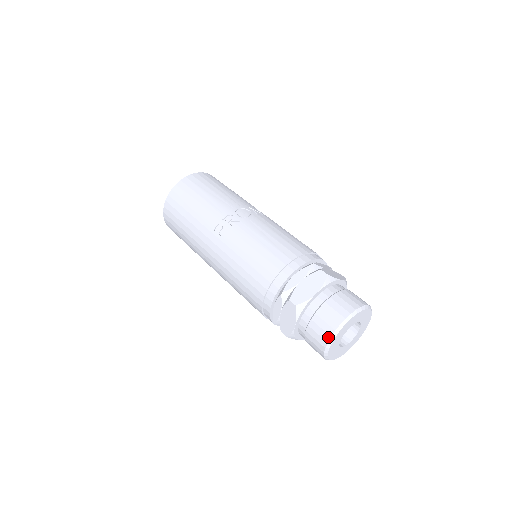
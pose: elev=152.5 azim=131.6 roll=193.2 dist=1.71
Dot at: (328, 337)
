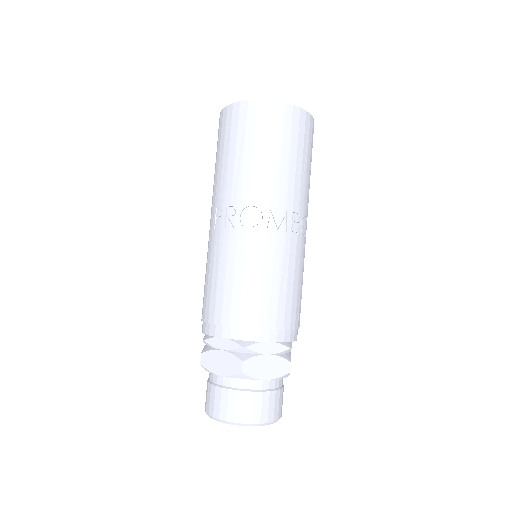
Dot at: (205, 409)
